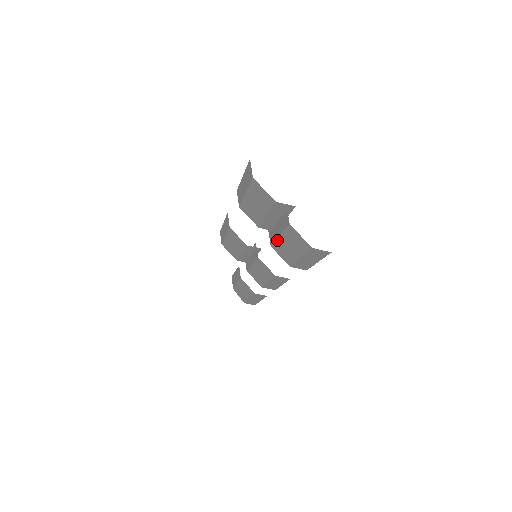
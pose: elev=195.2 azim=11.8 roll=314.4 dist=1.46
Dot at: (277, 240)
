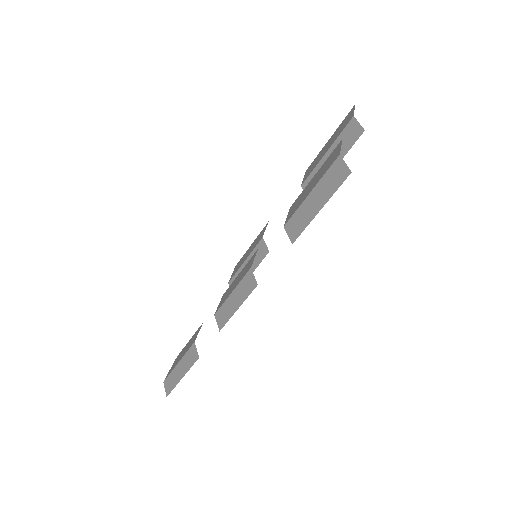
Dot at: (306, 186)
